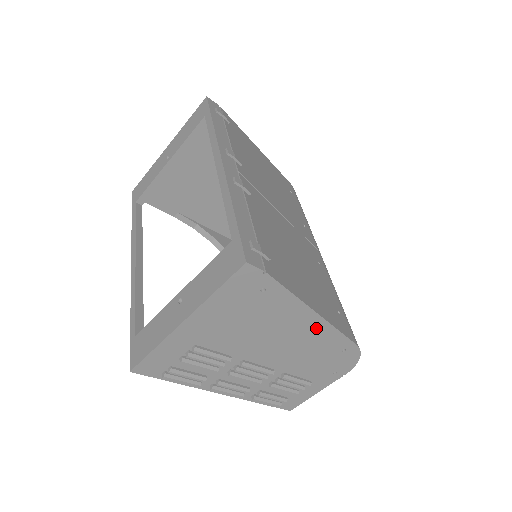
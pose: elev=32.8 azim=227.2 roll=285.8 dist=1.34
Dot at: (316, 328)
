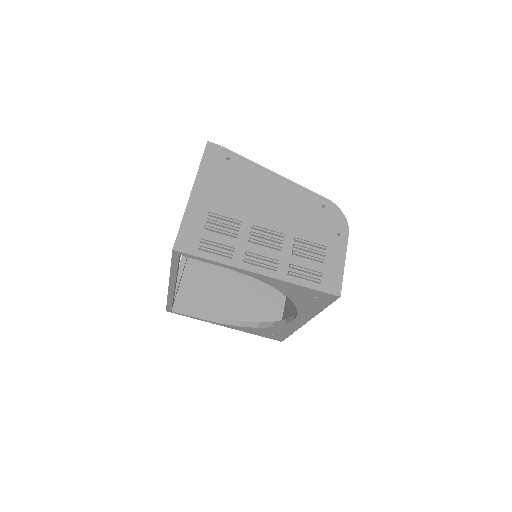
Dot at: (285, 186)
